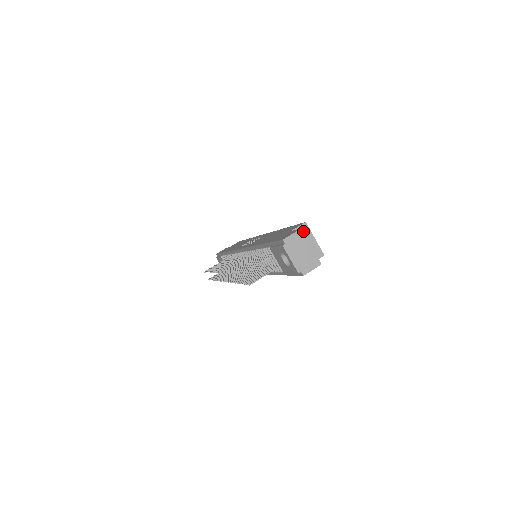
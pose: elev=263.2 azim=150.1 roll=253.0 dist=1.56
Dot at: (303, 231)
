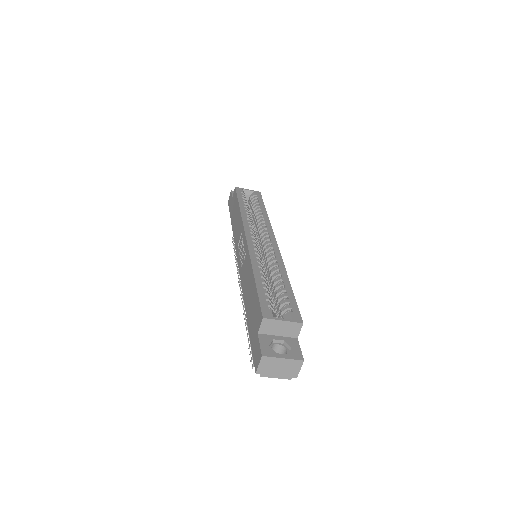
Dot at: (267, 325)
